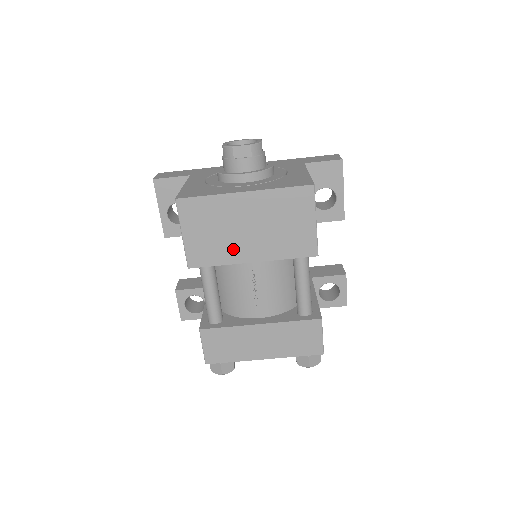
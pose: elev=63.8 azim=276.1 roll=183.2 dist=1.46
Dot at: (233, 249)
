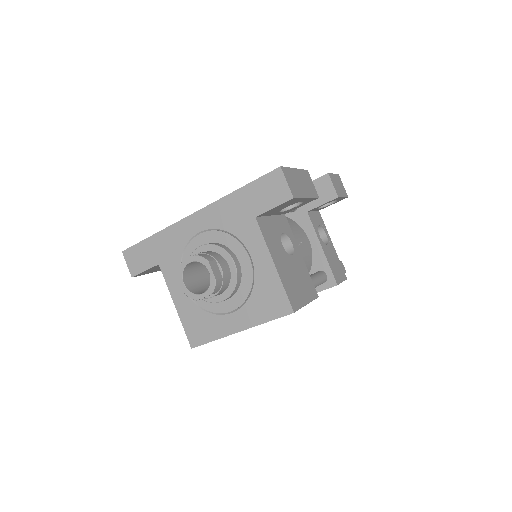
Dot at: occluded
